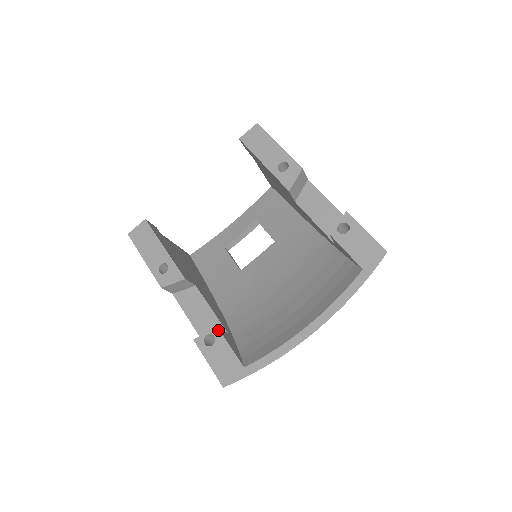
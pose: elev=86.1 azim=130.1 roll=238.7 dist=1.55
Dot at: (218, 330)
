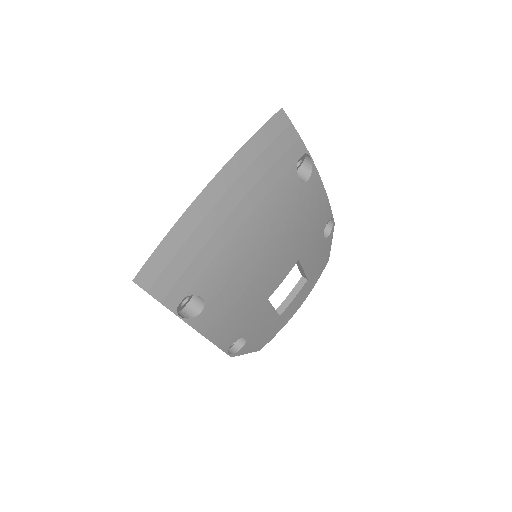
Dot at: occluded
